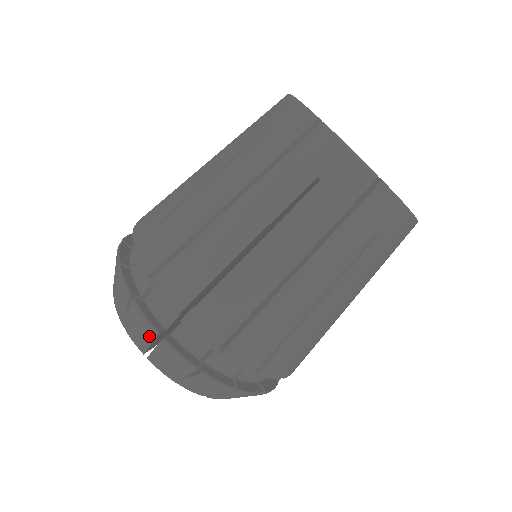
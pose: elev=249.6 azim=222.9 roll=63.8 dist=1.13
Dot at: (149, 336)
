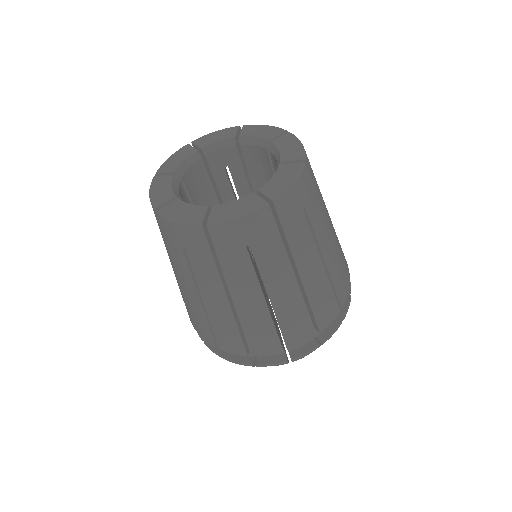
Dot at: occluded
